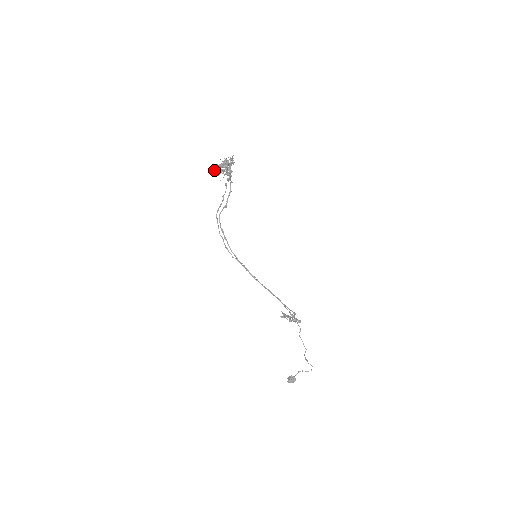
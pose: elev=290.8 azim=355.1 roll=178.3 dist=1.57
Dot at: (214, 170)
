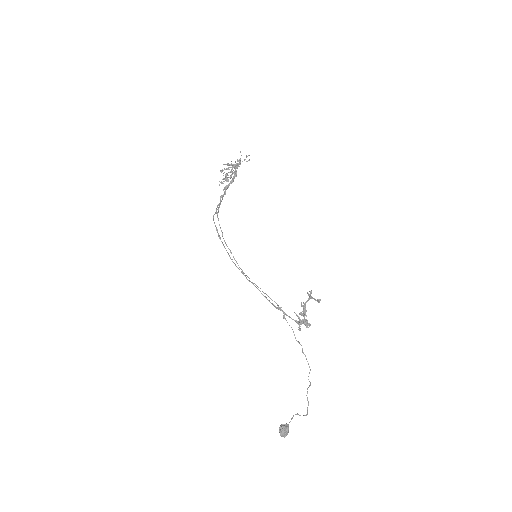
Dot at: (226, 164)
